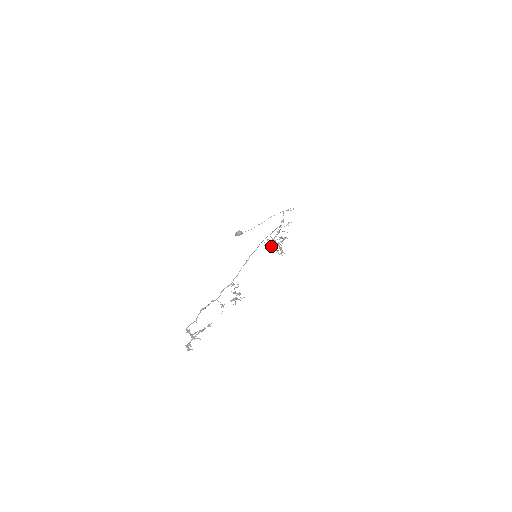
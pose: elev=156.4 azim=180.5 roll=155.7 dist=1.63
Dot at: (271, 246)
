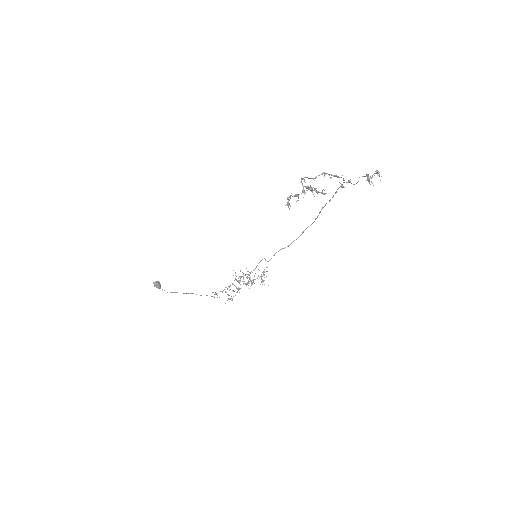
Dot at: occluded
